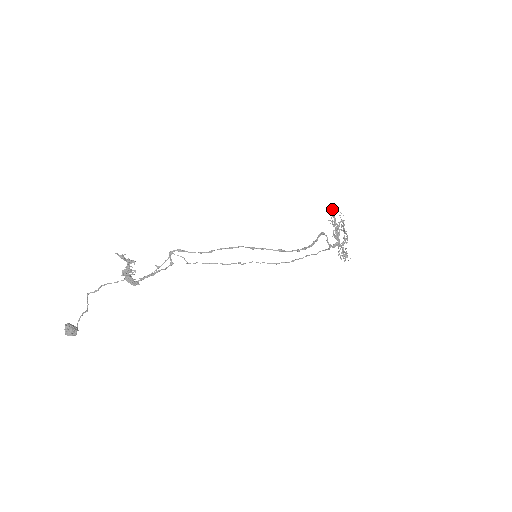
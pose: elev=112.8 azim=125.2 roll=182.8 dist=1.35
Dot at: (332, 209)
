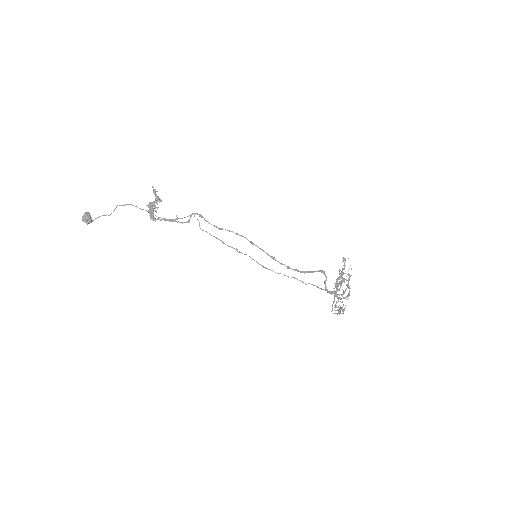
Dot at: (345, 259)
